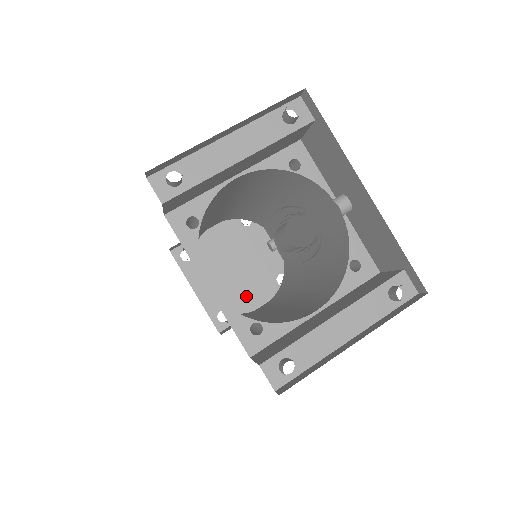
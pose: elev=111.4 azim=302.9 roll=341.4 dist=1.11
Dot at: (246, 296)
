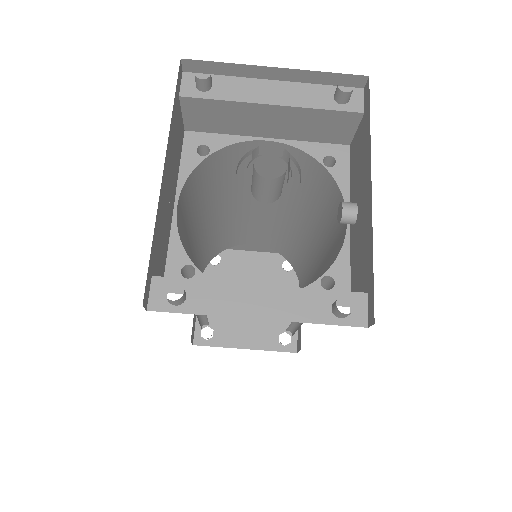
Dot at: (241, 330)
